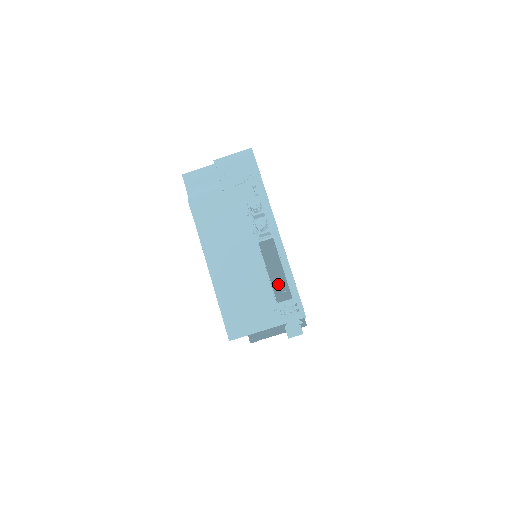
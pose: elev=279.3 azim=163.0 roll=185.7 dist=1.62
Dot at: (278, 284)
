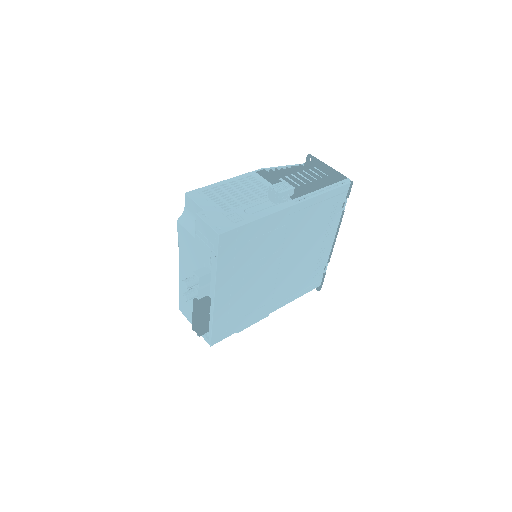
Dot at: (196, 323)
